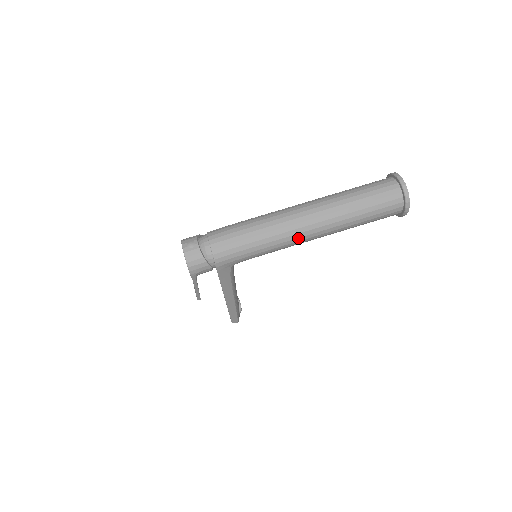
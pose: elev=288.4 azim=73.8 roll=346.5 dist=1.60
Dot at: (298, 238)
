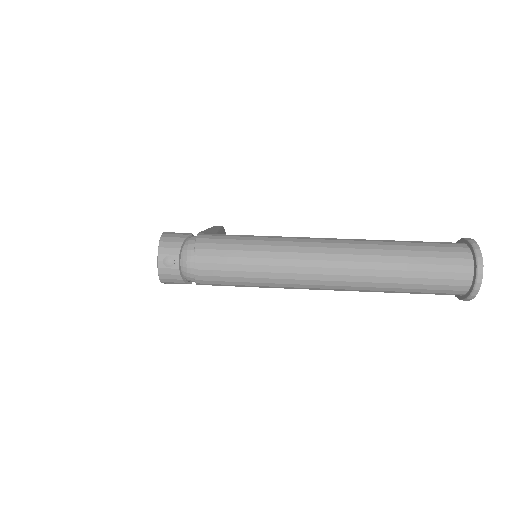
Dot at: (310, 289)
